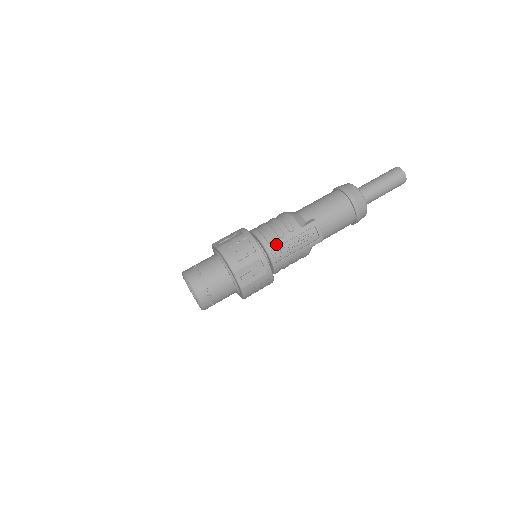
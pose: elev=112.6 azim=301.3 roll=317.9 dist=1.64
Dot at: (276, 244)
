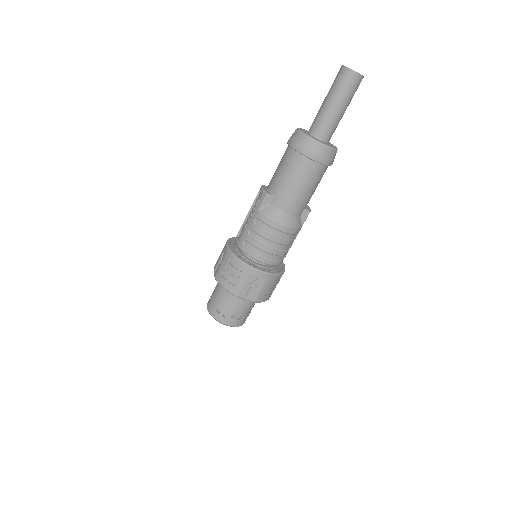
Dot at: occluded
